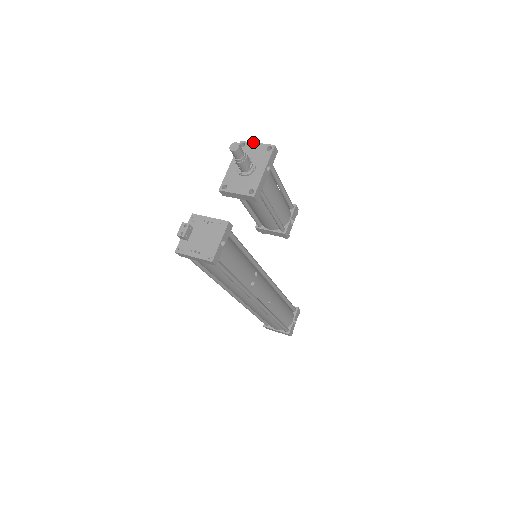
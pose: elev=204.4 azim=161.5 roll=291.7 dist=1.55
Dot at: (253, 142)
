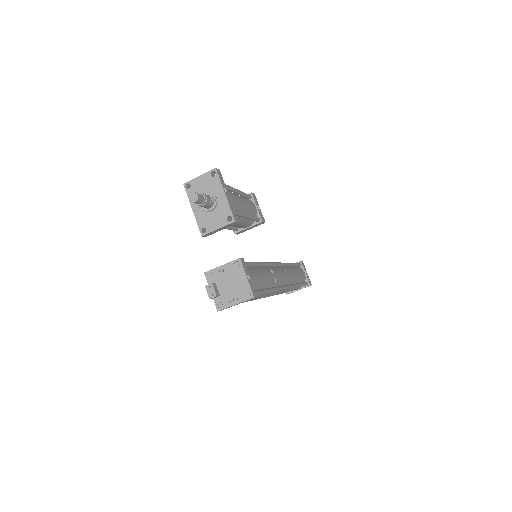
Dot at: (195, 178)
